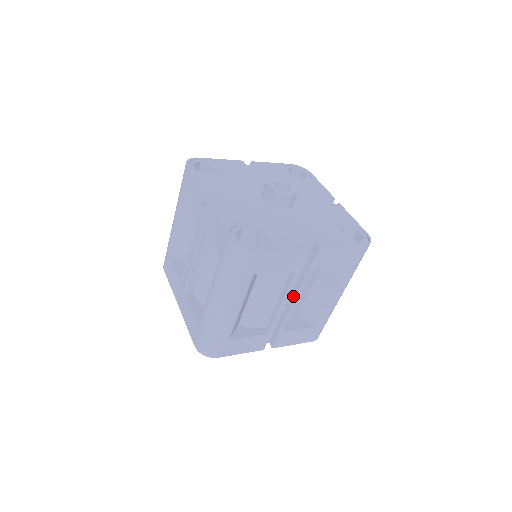
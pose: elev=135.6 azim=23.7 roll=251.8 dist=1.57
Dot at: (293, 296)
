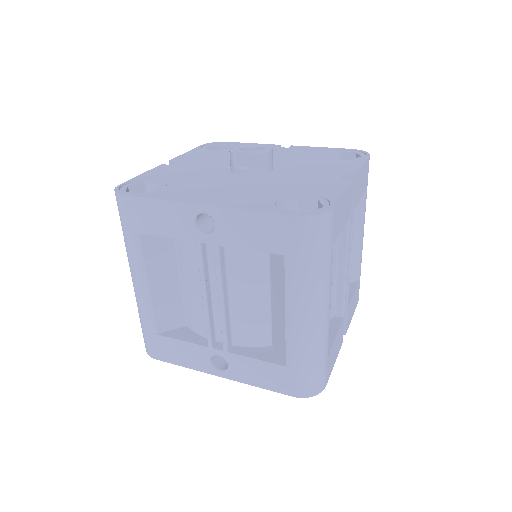
Dot at: occluded
